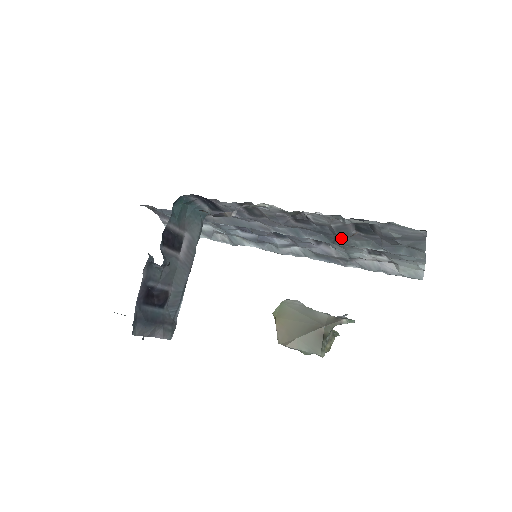
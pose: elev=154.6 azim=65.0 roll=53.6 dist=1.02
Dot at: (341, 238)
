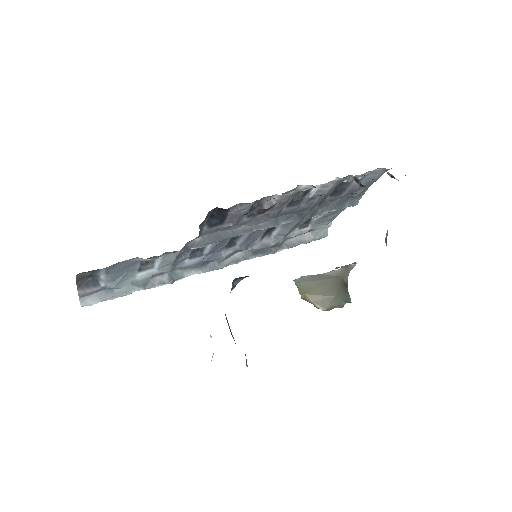
Dot at: (312, 210)
